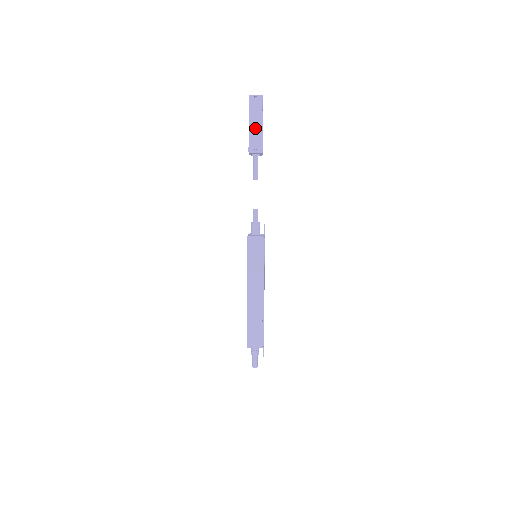
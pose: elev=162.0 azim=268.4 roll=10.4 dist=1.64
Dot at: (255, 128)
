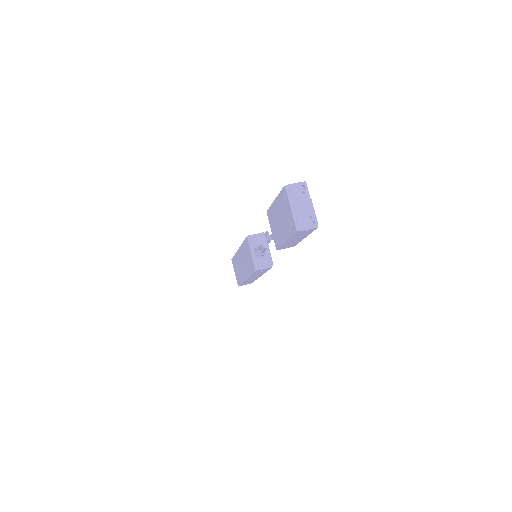
Dot at: (294, 241)
